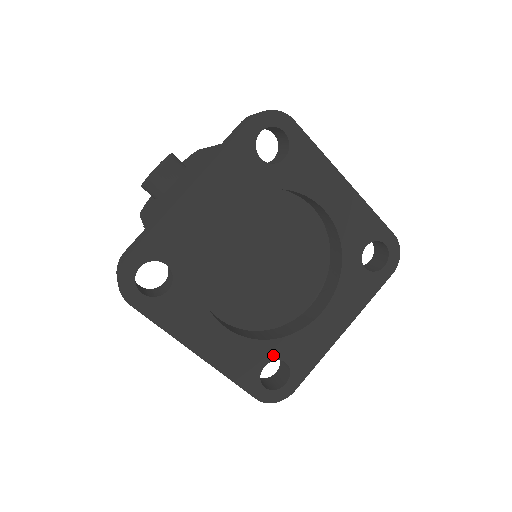
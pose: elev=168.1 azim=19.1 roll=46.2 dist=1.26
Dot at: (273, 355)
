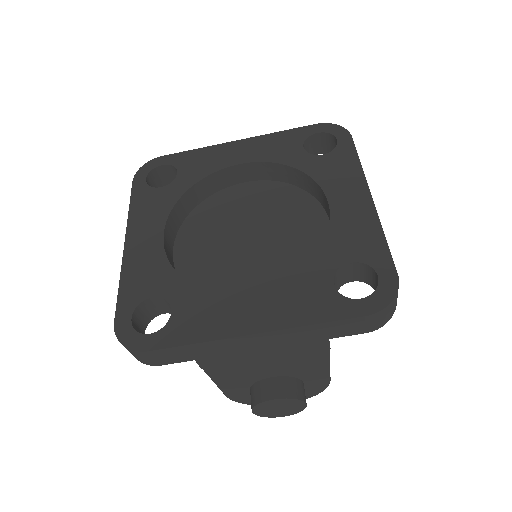
Dot at: (170, 294)
